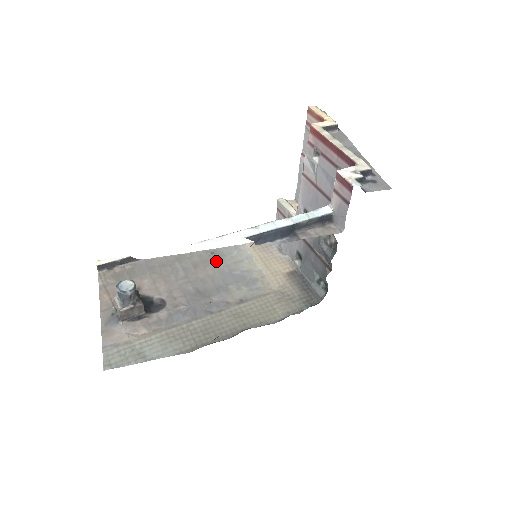
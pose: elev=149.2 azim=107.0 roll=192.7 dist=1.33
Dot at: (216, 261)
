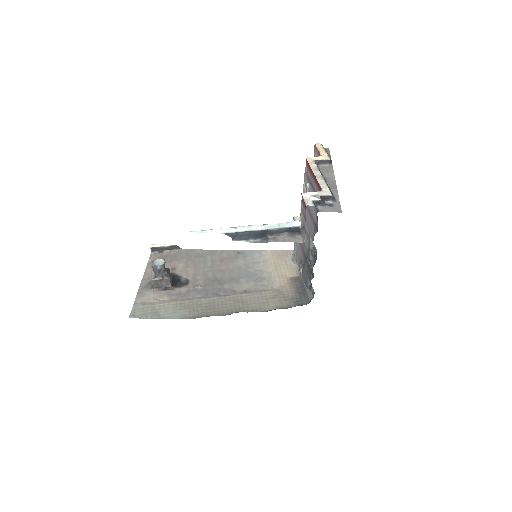
Dot at: (239, 259)
